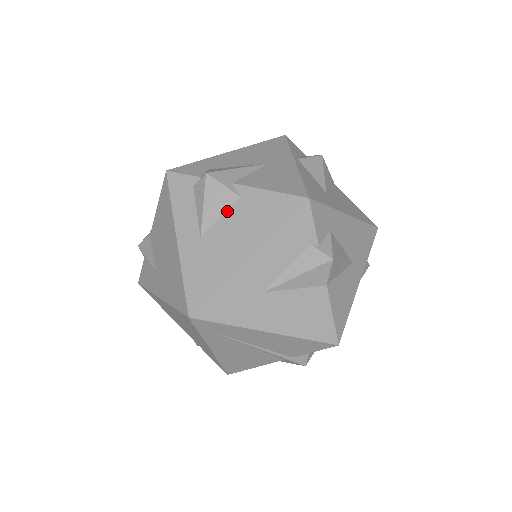
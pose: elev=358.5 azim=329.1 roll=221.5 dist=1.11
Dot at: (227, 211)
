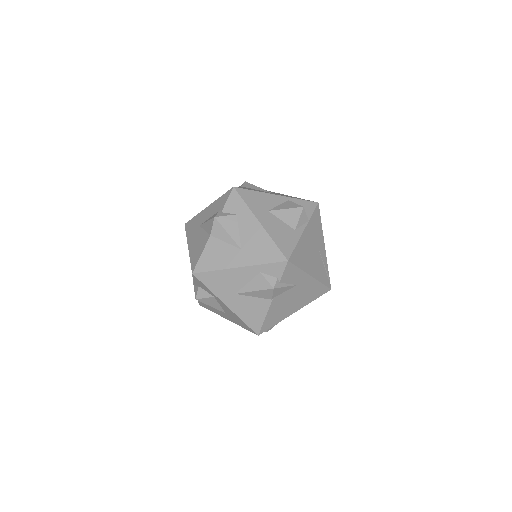
Dot at: occluded
